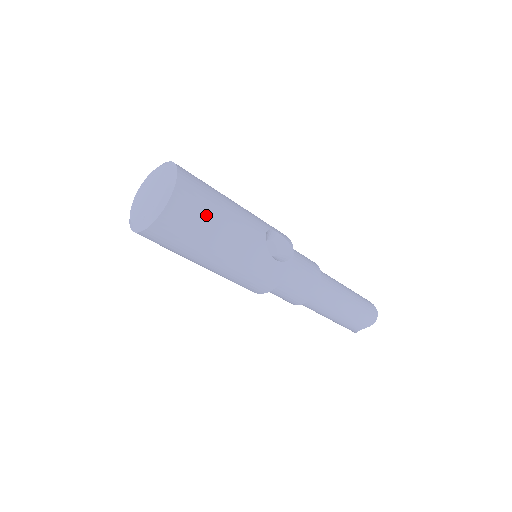
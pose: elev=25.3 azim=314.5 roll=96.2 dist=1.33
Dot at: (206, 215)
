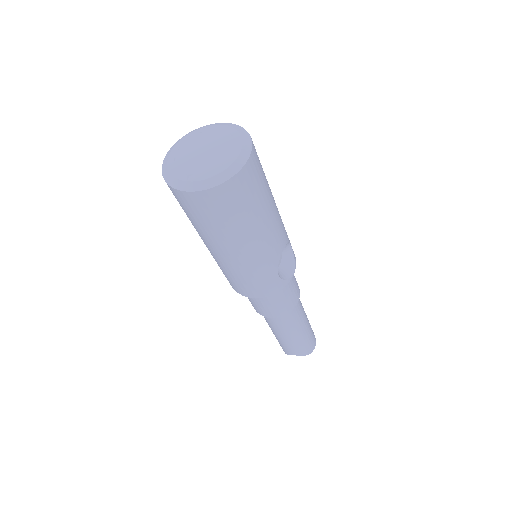
Dot at: (252, 208)
